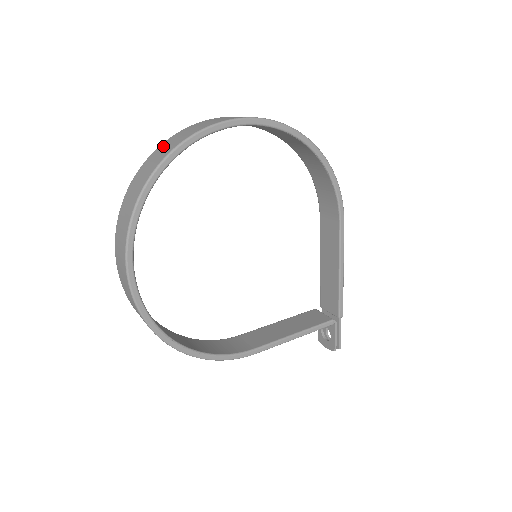
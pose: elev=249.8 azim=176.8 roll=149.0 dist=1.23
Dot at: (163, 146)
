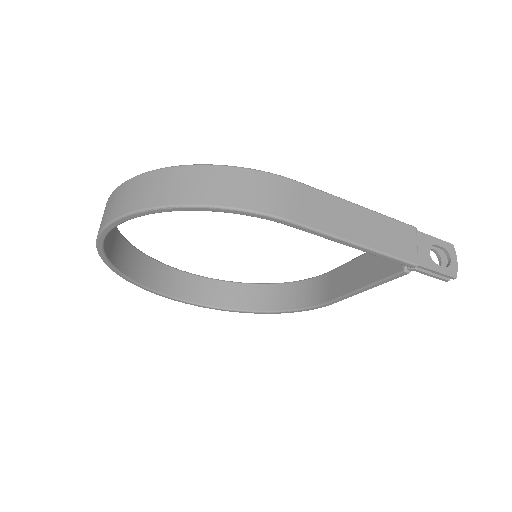
Dot at: occluded
